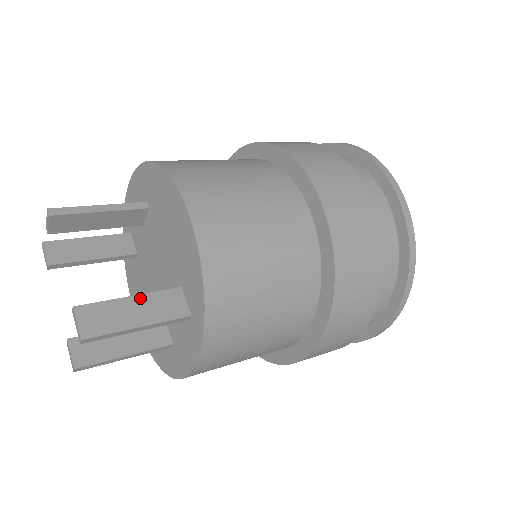
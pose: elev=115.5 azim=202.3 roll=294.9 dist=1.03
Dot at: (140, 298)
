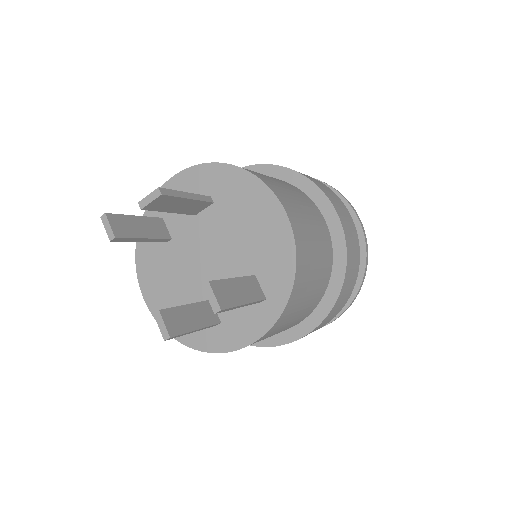
Dot at: (239, 280)
